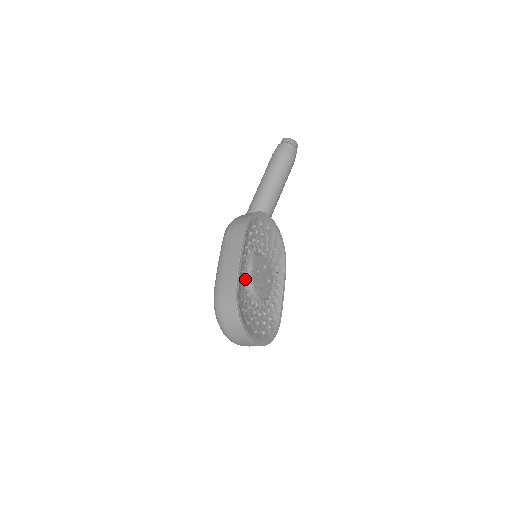
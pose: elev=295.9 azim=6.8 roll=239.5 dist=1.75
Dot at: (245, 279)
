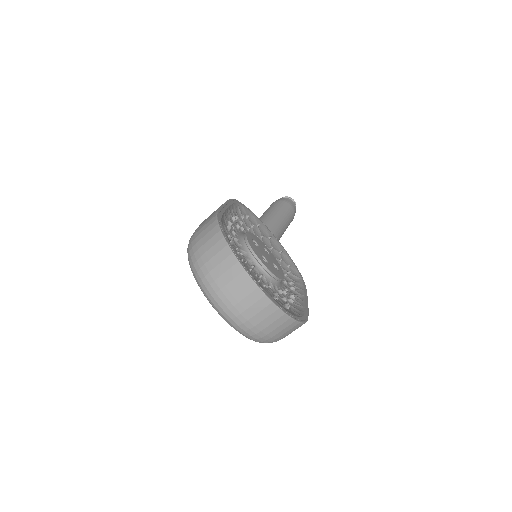
Dot at: occluded
